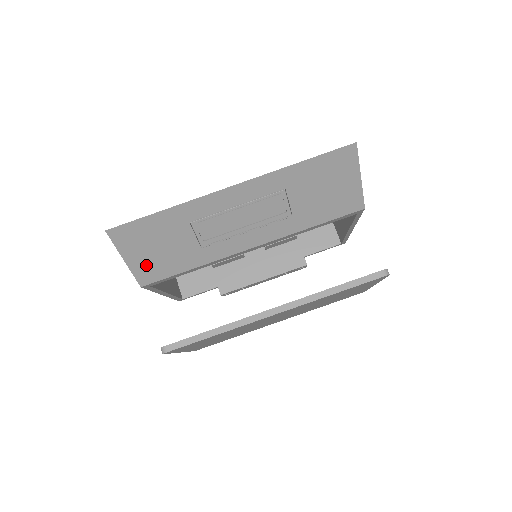
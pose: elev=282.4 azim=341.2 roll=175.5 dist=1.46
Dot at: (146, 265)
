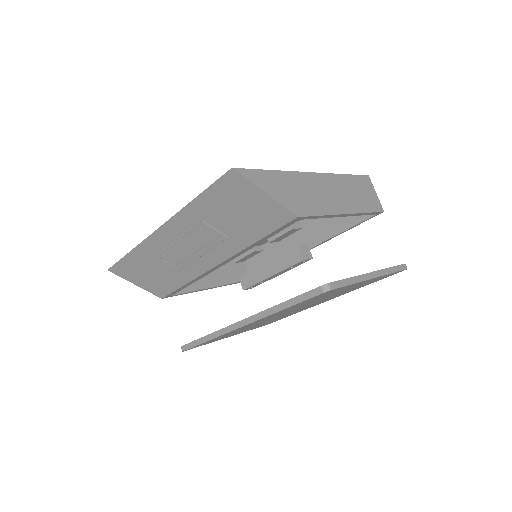
Dot at: (152, 286)
